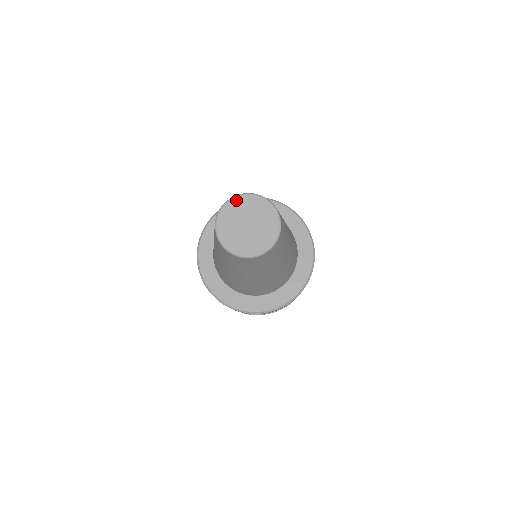
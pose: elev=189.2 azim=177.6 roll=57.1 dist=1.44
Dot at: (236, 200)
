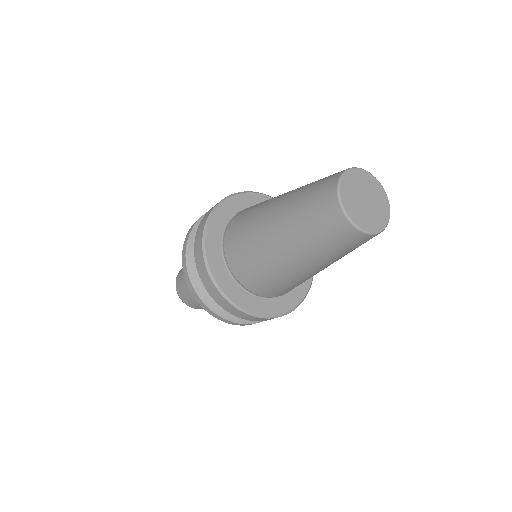
Dot at: (343, 184)
